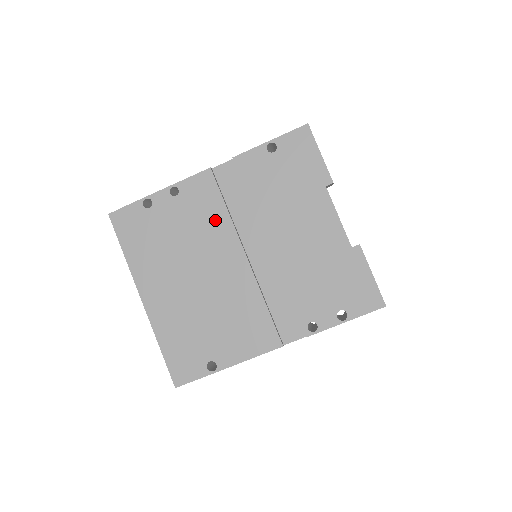
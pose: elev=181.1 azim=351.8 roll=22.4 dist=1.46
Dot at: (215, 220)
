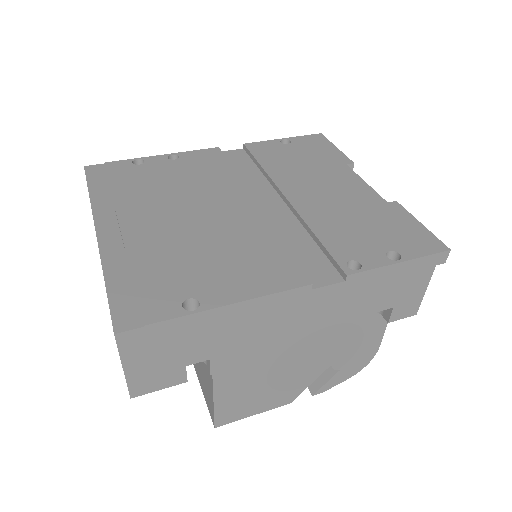
Dot at: (219, 176)
